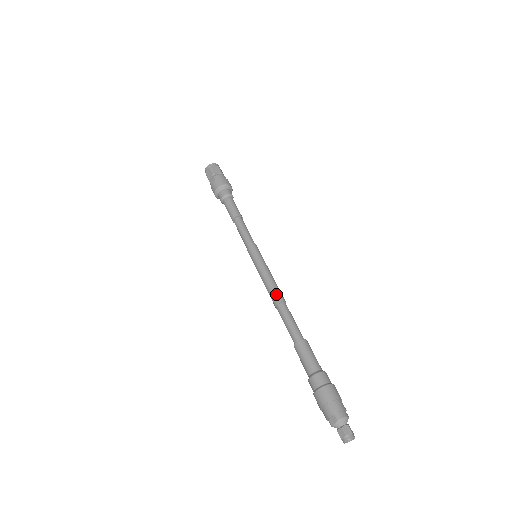
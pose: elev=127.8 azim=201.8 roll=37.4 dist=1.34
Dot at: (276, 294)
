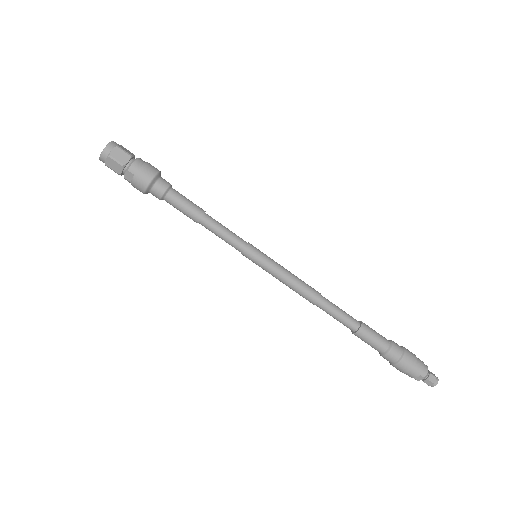
Dot at: (309, 294)
